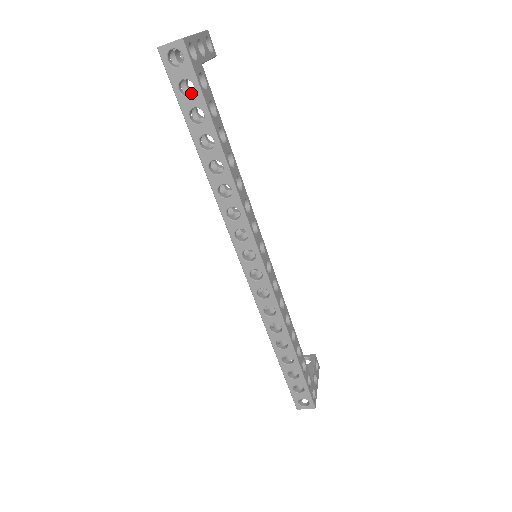
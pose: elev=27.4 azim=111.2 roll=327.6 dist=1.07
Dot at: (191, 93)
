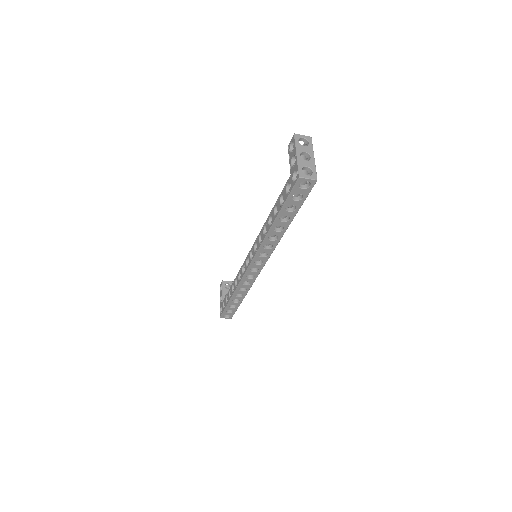
Dot at: occluded
